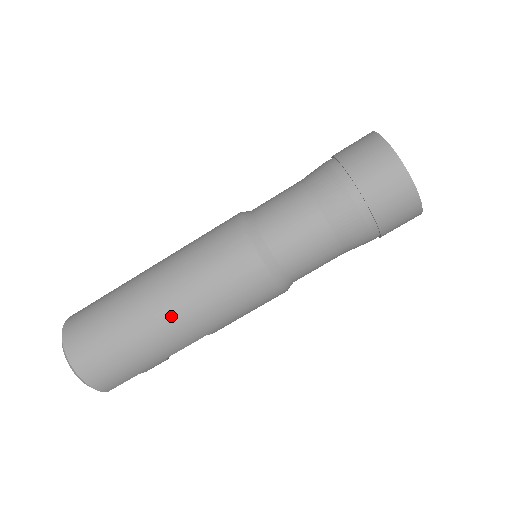
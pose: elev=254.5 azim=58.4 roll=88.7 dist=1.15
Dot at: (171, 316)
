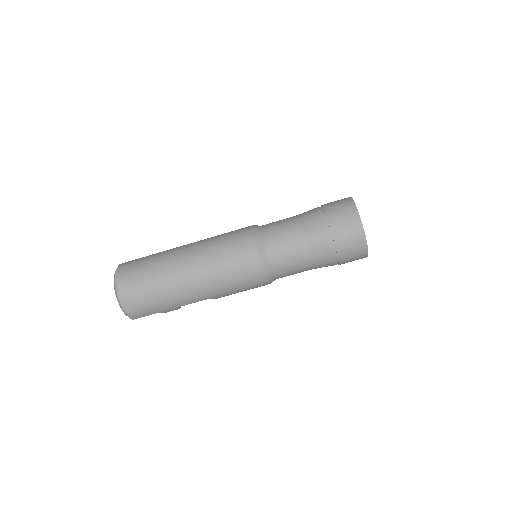
Dot at: (192, 278)
